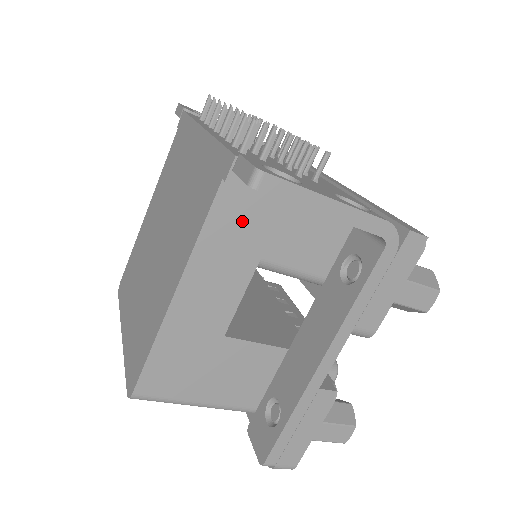
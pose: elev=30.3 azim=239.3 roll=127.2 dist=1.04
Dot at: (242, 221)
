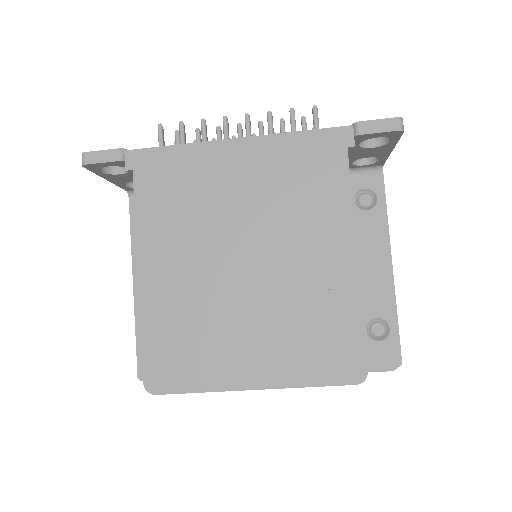
Dot at: occluded
